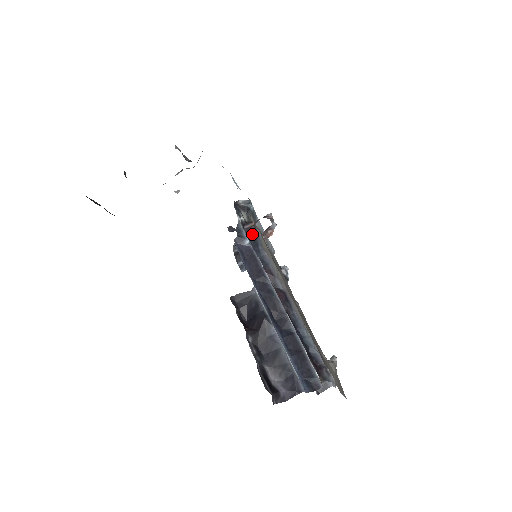
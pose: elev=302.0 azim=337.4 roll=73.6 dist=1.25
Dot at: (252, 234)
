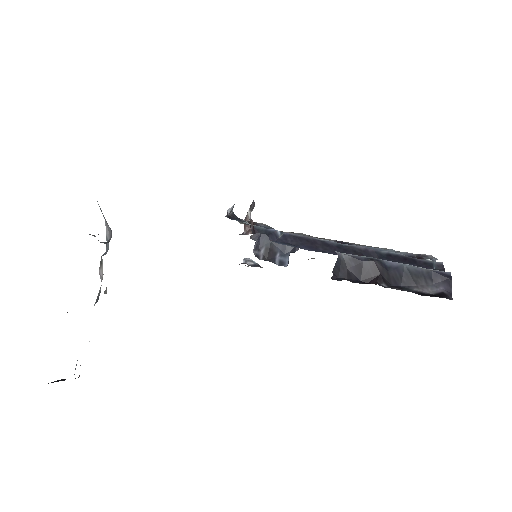
Dot at: occluded
